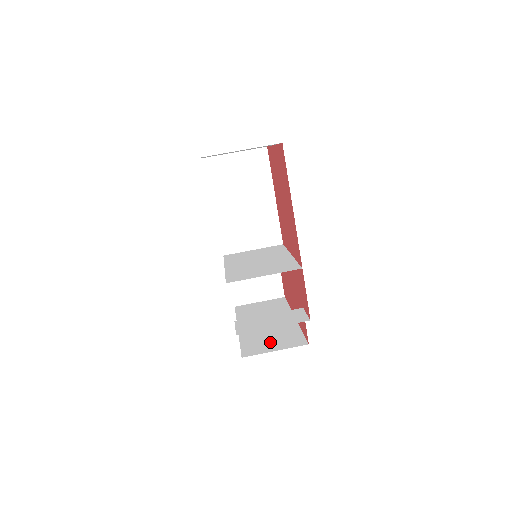
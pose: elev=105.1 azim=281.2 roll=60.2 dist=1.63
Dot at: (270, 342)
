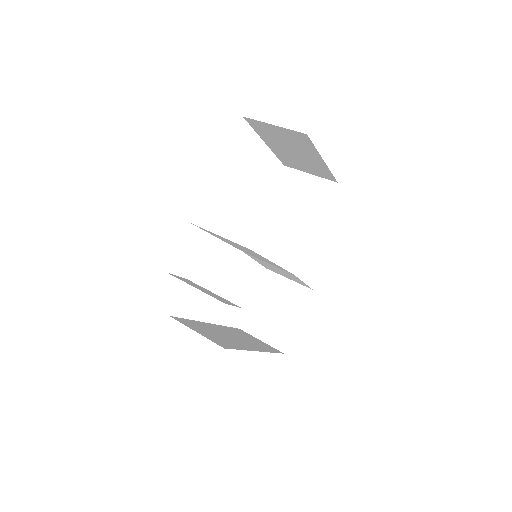
Dot at: (206, 331)
